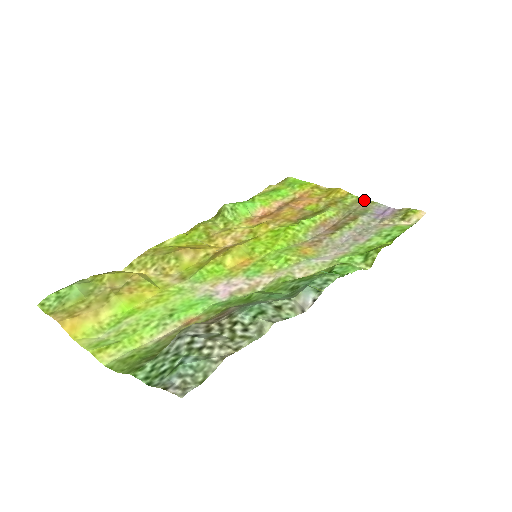
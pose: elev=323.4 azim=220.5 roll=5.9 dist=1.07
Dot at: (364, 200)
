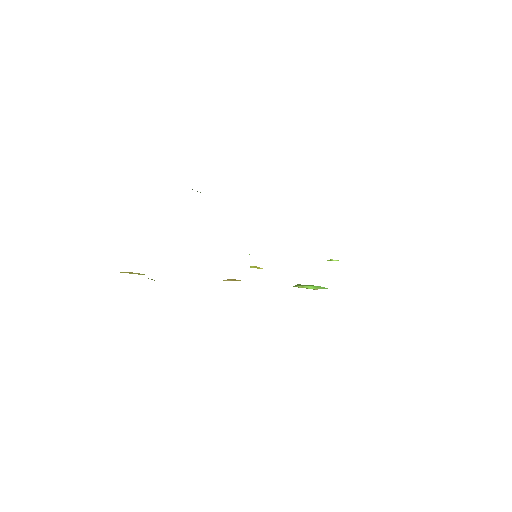
Dot at: occluded
